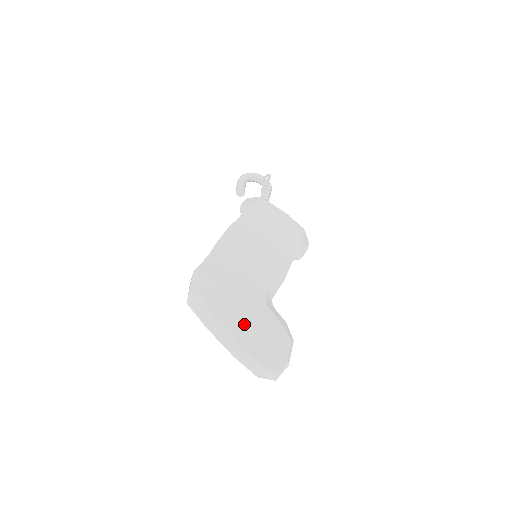
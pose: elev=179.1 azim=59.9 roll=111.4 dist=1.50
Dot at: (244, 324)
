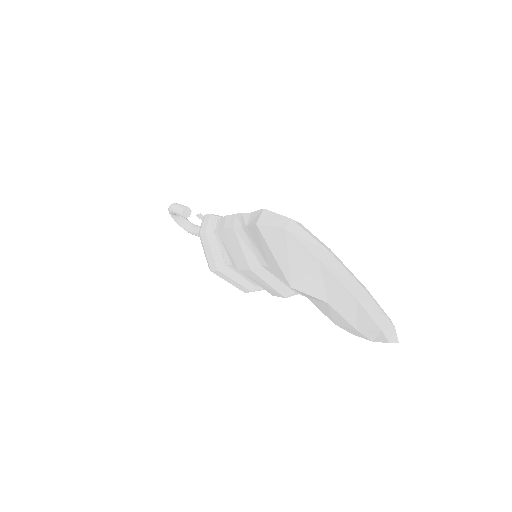
Dot at: occluded
